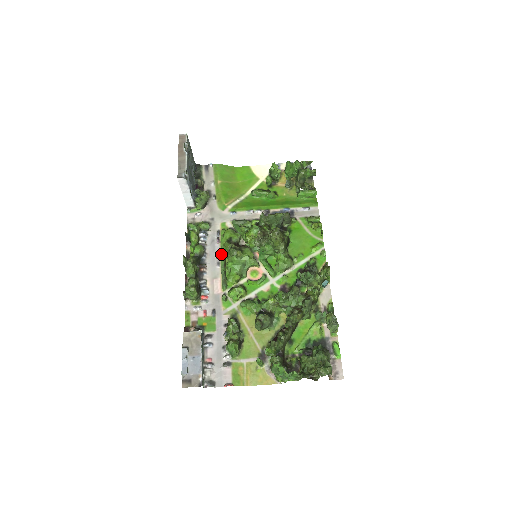
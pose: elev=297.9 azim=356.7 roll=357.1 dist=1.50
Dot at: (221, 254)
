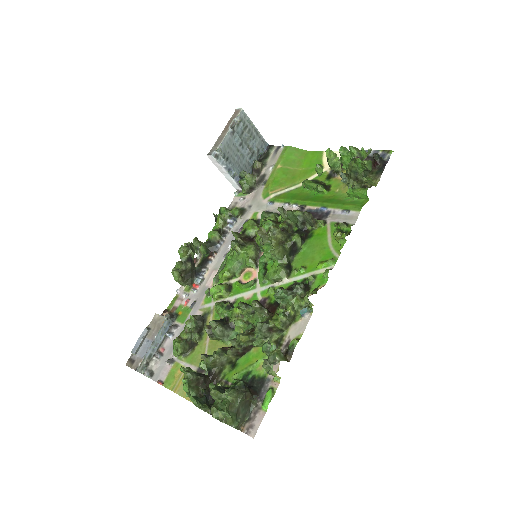
Dot at: occluded
